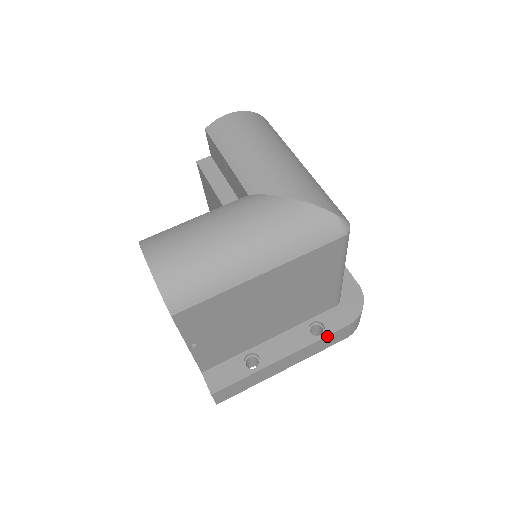
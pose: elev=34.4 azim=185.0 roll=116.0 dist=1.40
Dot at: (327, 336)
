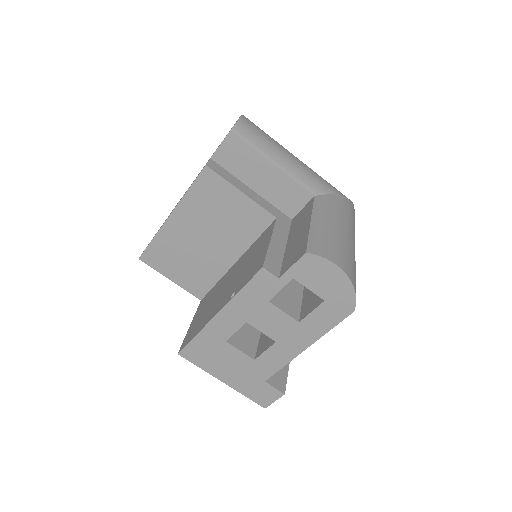
Dot at: occluded
